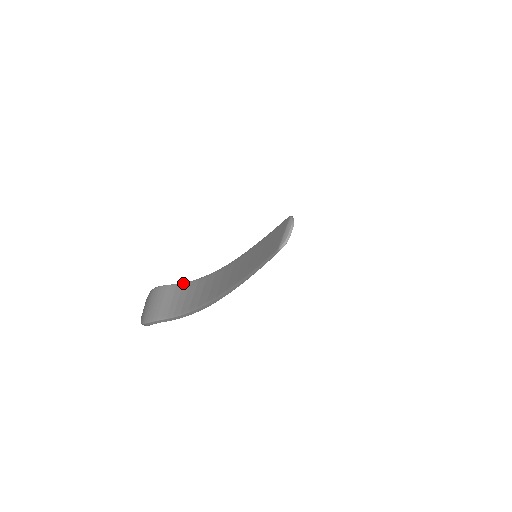
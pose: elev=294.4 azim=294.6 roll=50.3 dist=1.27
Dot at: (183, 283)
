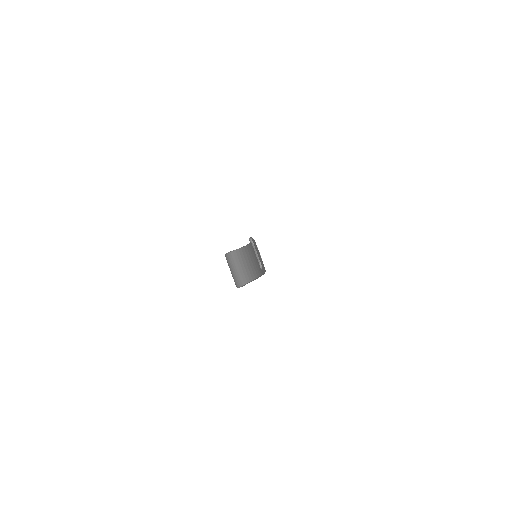
Dot at: (238, 250)
